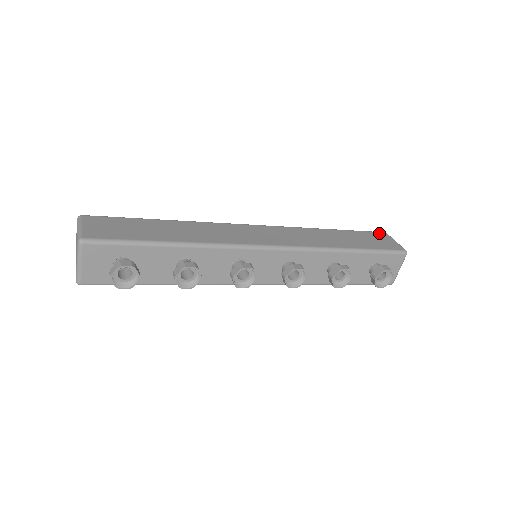
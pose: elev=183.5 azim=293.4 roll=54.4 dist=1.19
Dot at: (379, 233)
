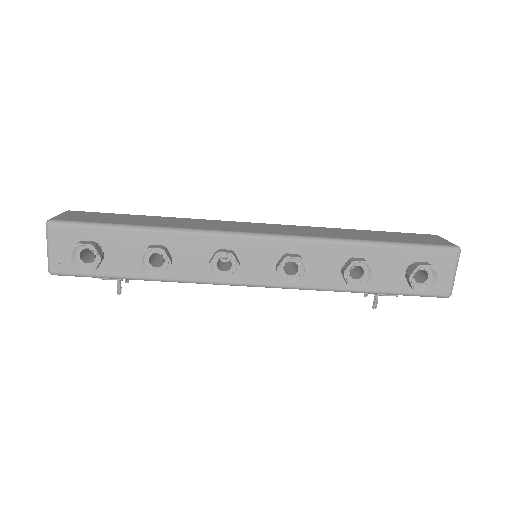
Dot at: (426, 234)
